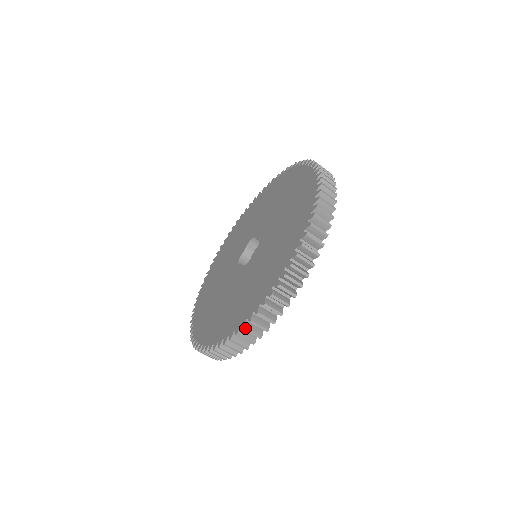
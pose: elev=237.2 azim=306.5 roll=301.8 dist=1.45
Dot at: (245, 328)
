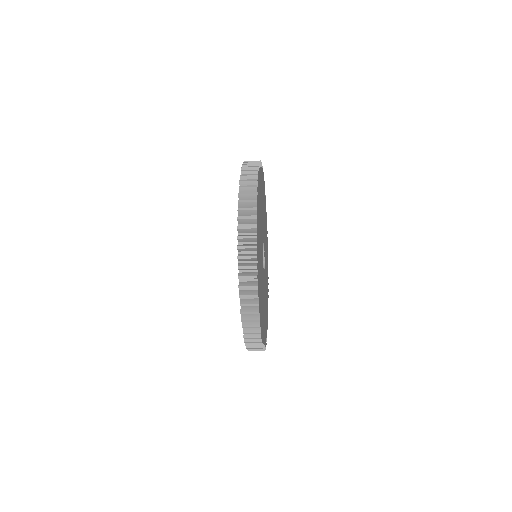
Dot at: occluded
